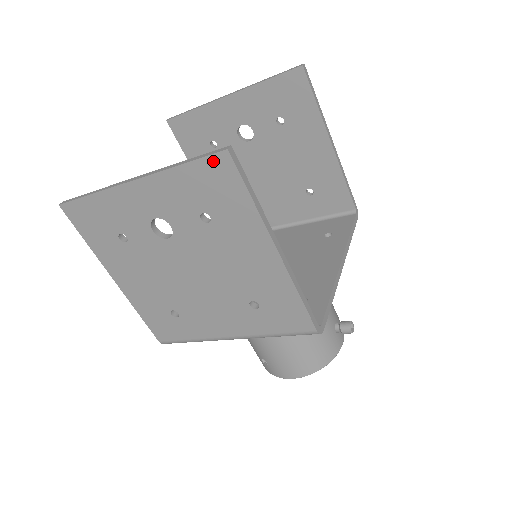
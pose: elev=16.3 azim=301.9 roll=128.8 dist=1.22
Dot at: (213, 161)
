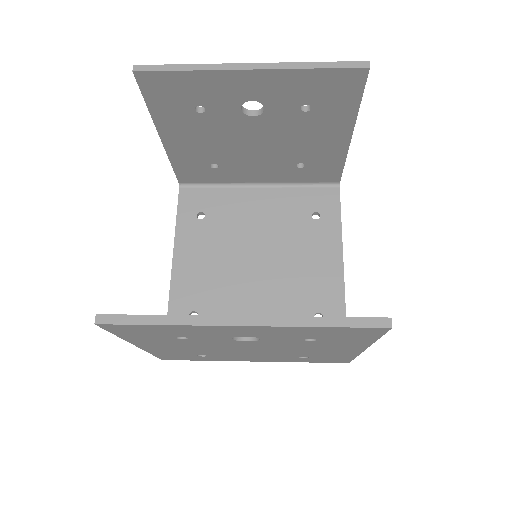
Dot at: (365, 329)
